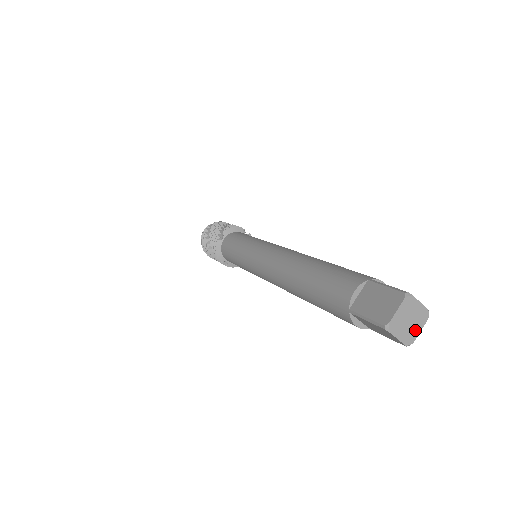
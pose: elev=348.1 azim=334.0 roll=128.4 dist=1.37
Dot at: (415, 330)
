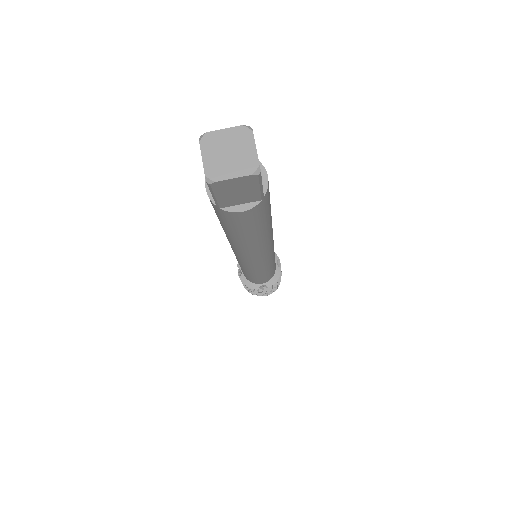
Dot at: (247, 154)
